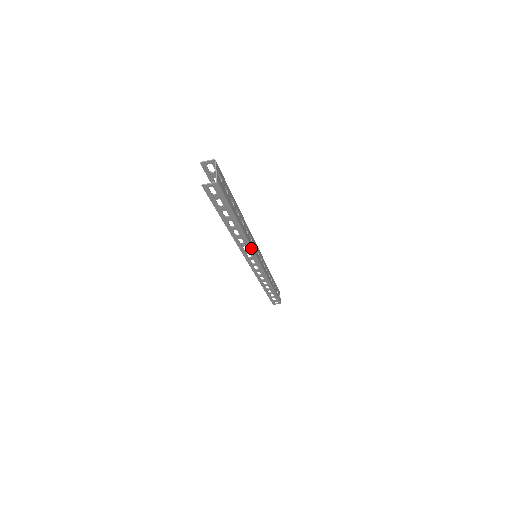
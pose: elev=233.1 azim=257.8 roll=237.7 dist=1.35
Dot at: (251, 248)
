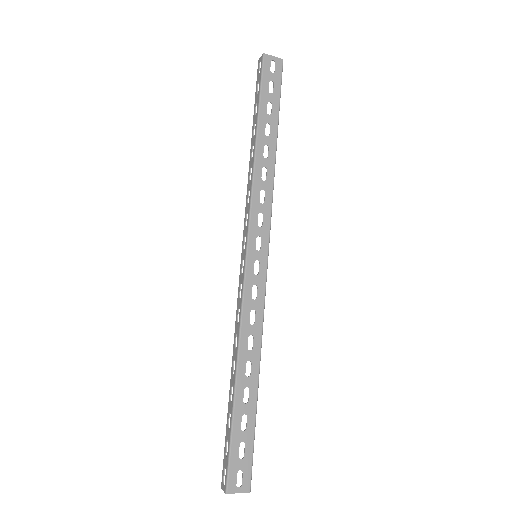
Dot at: (263, 315)
